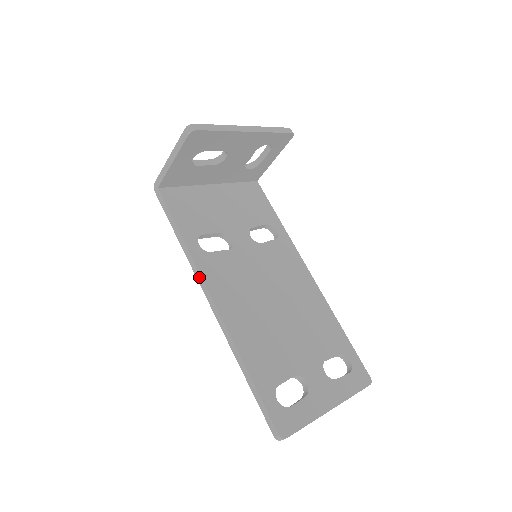
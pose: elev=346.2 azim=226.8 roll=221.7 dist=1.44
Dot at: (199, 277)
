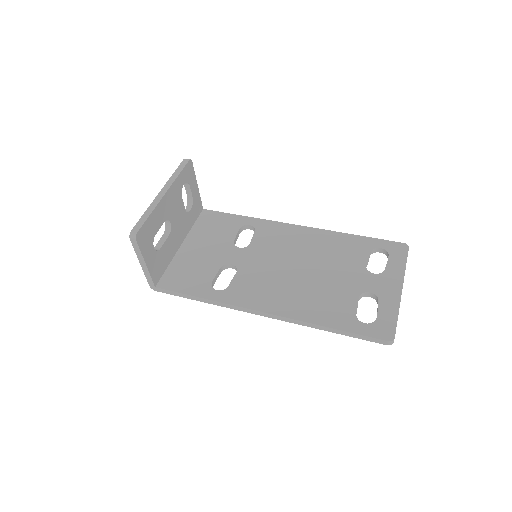
Dot at: (240, 309)
